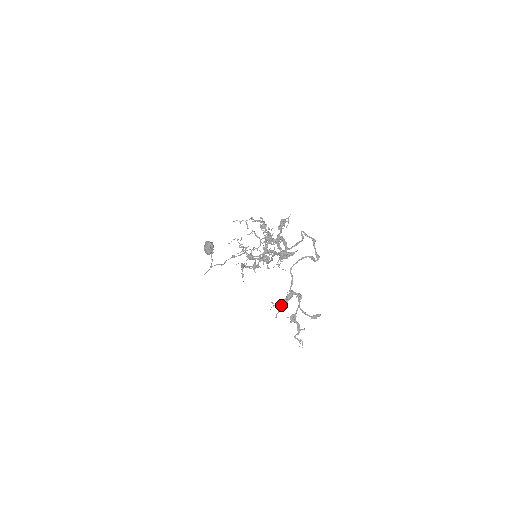
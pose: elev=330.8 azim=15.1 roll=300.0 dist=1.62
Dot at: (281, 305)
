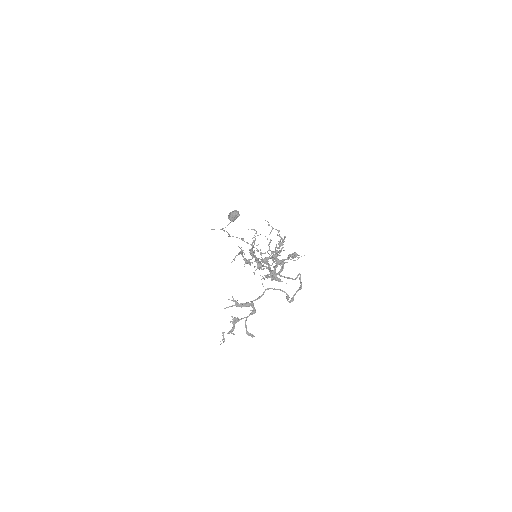
Dot at: (237, 304)
